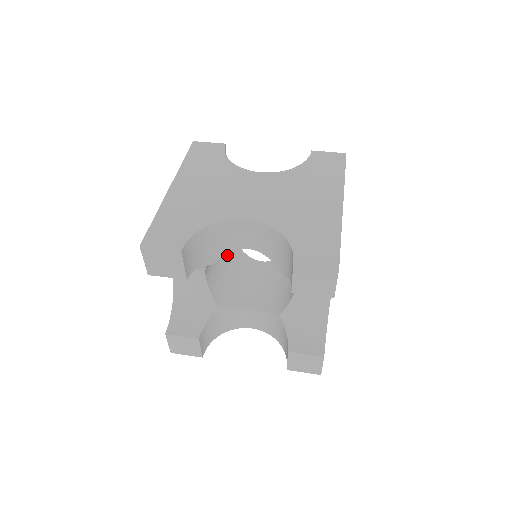
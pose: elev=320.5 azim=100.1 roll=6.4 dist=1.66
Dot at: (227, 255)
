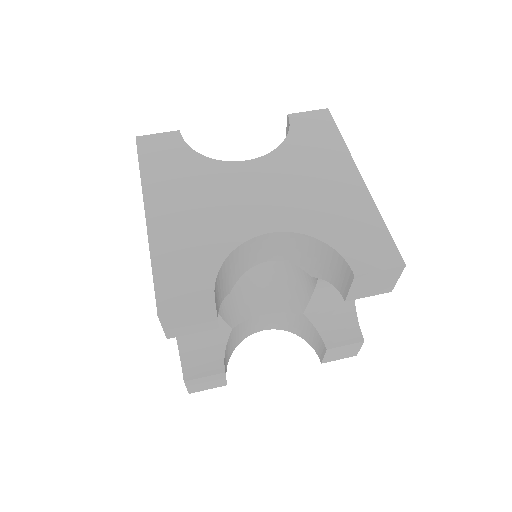
Dot at: occluded
